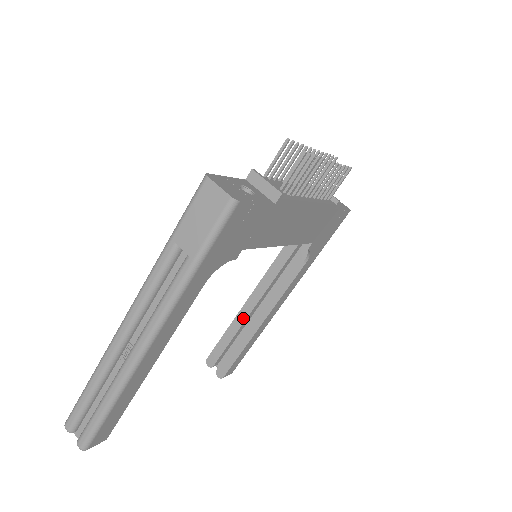
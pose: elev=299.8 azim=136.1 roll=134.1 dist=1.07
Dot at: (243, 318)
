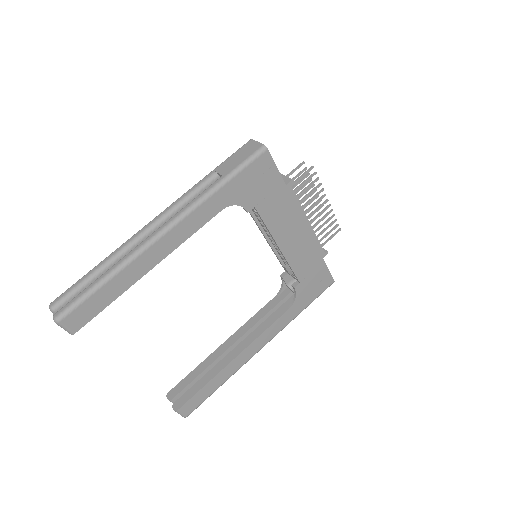
Dot at: (219, 353)
